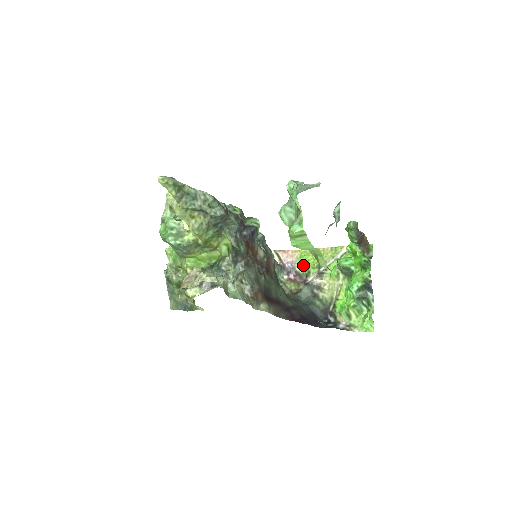
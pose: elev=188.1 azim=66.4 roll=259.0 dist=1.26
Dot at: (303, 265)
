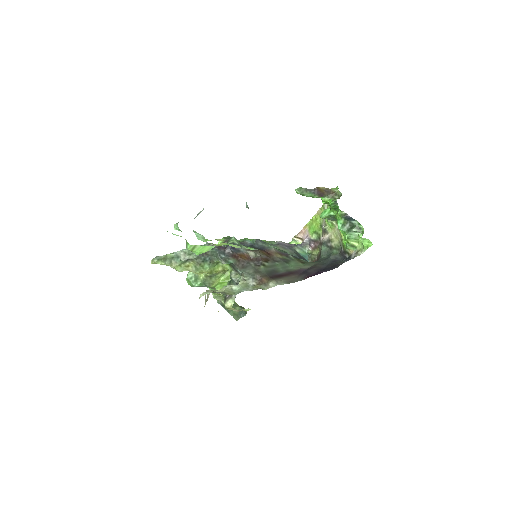
Dot at: (313, 233)
